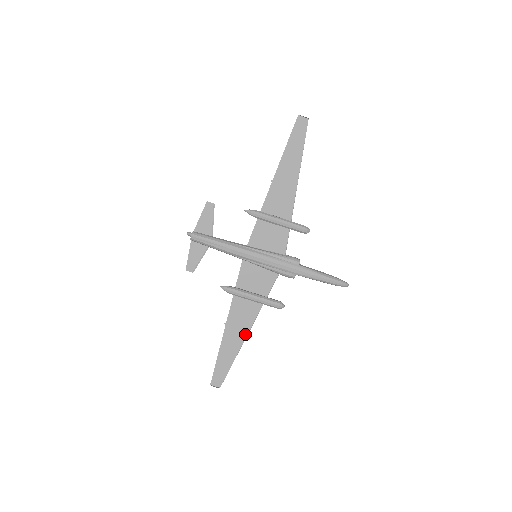
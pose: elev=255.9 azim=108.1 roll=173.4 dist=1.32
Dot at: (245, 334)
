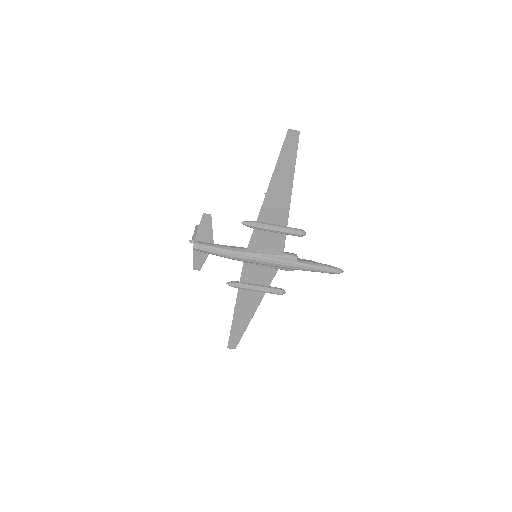
Dot at: (252, 313)
